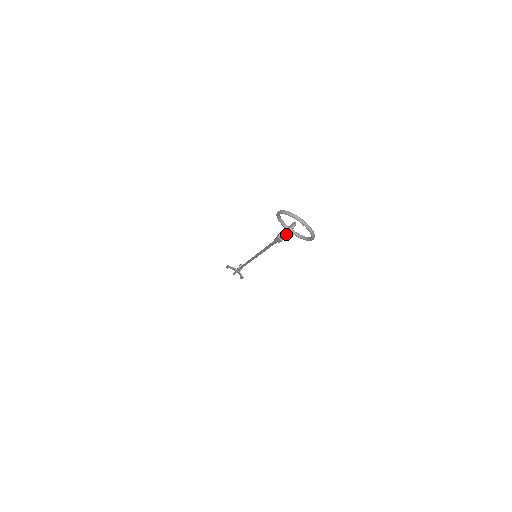
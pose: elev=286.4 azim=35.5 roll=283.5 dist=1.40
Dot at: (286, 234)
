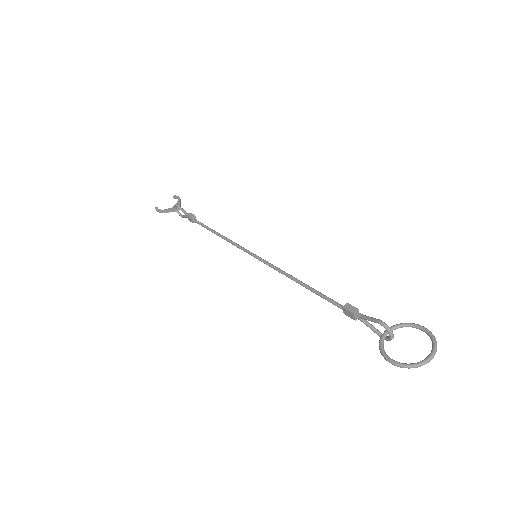
Dot at: occluded
